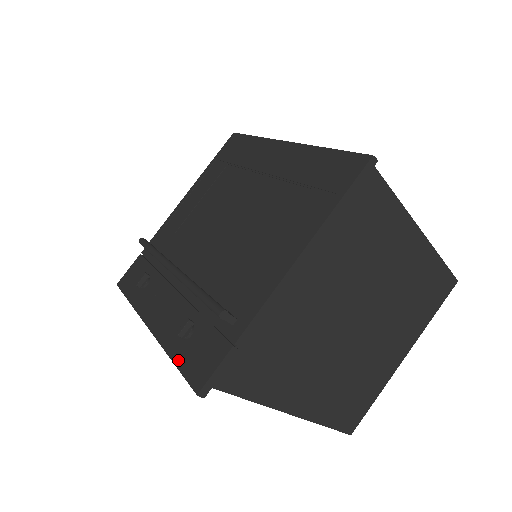
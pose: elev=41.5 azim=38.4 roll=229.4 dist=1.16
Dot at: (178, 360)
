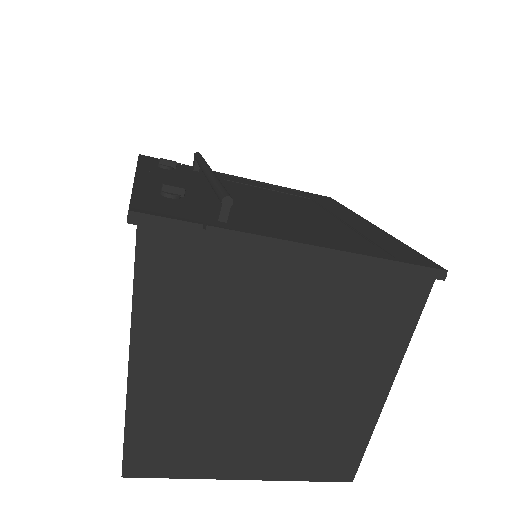
Dot at: (139, 194)
